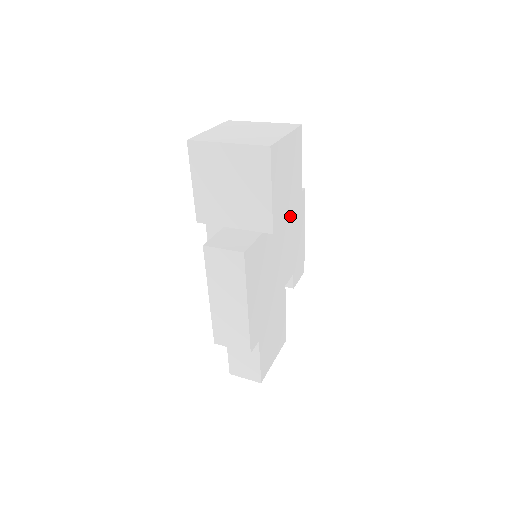
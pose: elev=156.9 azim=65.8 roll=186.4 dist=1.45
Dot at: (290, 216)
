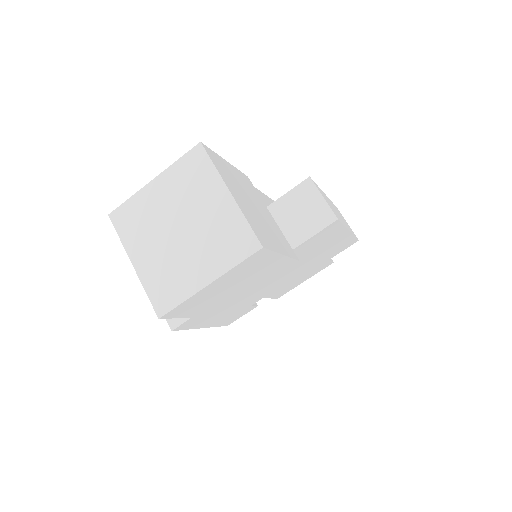
Dot at: occluded
